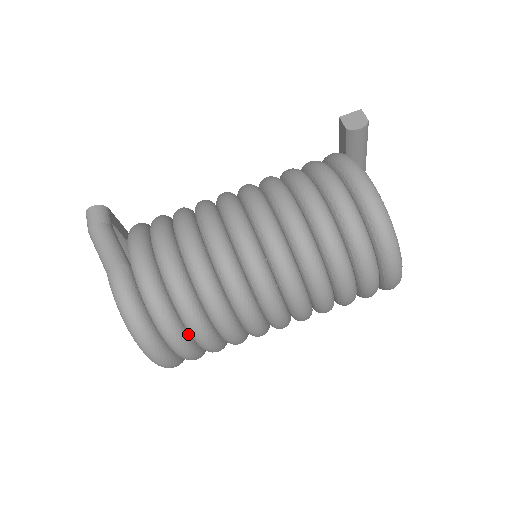
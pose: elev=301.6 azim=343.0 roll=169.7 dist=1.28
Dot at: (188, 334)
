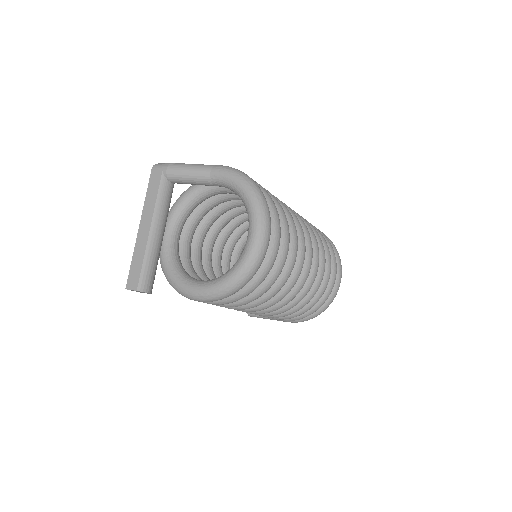
Dot at: occluded
